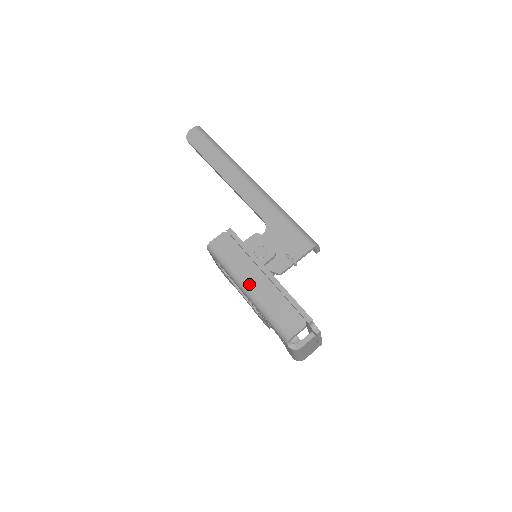
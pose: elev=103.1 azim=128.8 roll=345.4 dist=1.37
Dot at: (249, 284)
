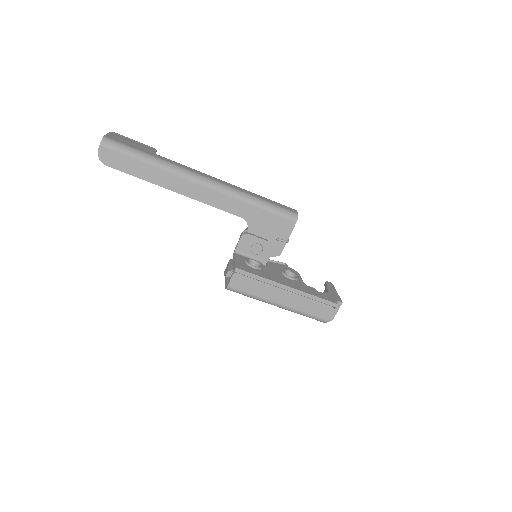
Dot at: (279, 303)
